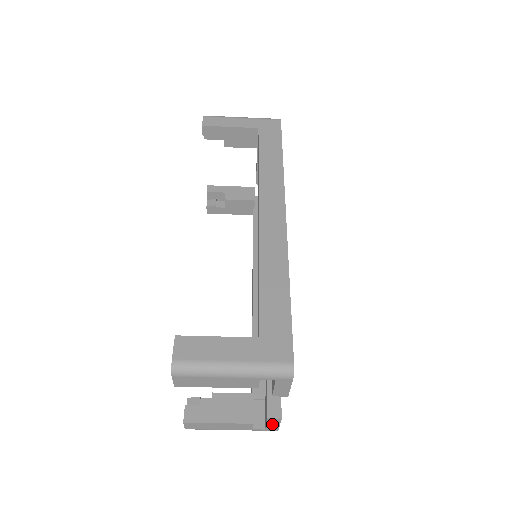
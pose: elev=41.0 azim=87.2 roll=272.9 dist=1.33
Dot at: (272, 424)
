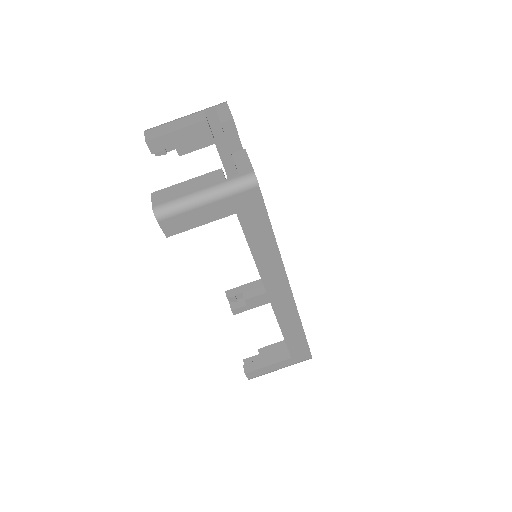
Dot at: (241, 162)
